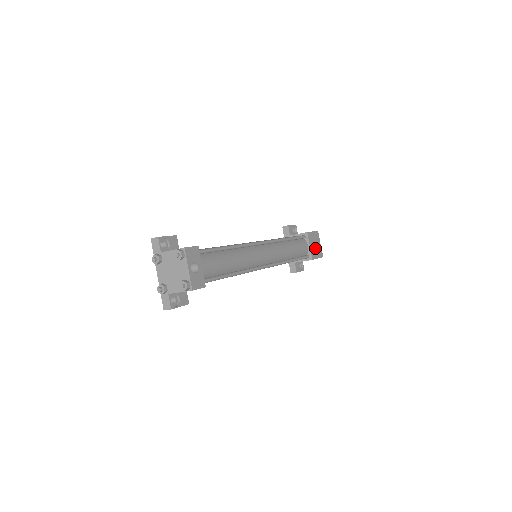
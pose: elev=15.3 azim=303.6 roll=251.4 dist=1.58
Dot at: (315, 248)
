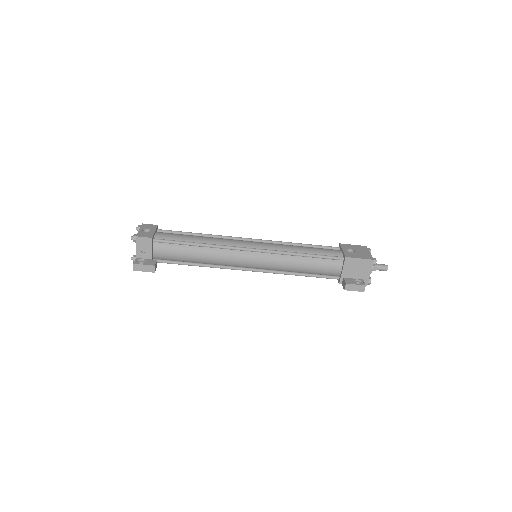
Dot at: (356, 253)
